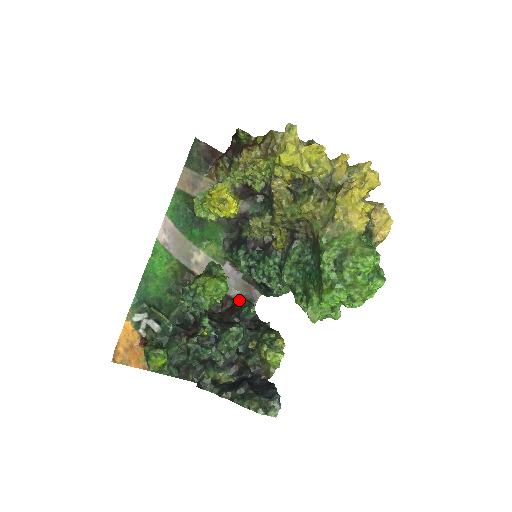
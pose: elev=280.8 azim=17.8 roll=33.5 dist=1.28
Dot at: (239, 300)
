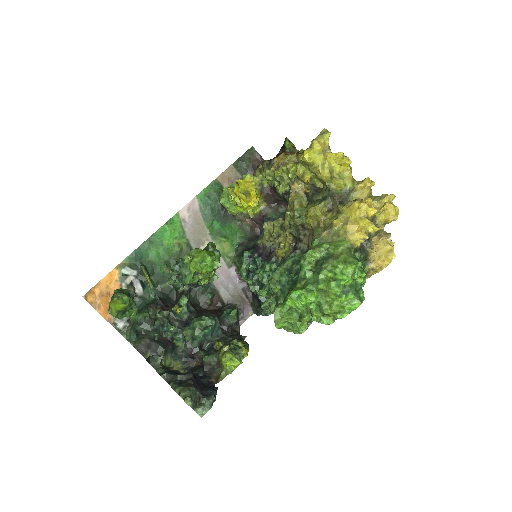
Dot at: occluded
